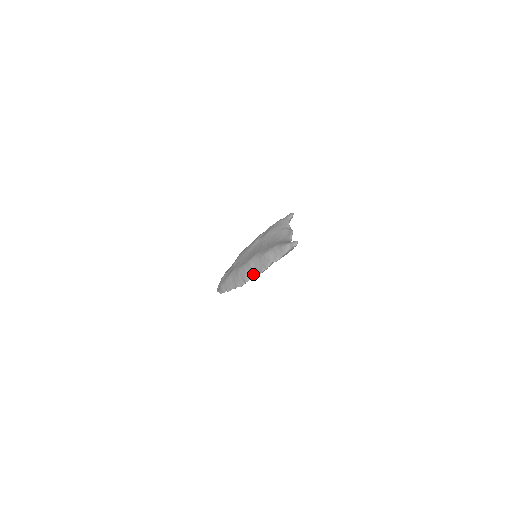
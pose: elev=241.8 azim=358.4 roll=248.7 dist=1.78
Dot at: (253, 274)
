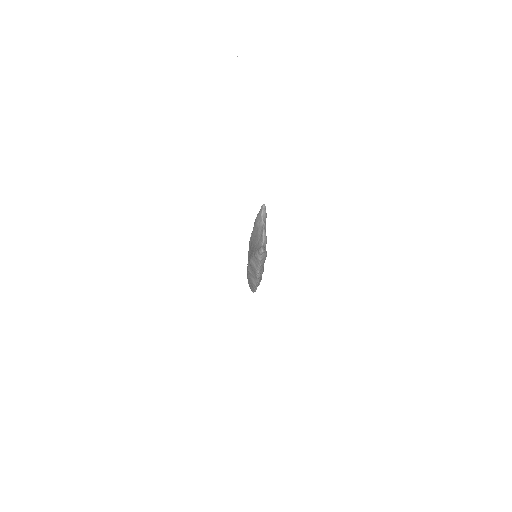
Dot at: (255, 279)
